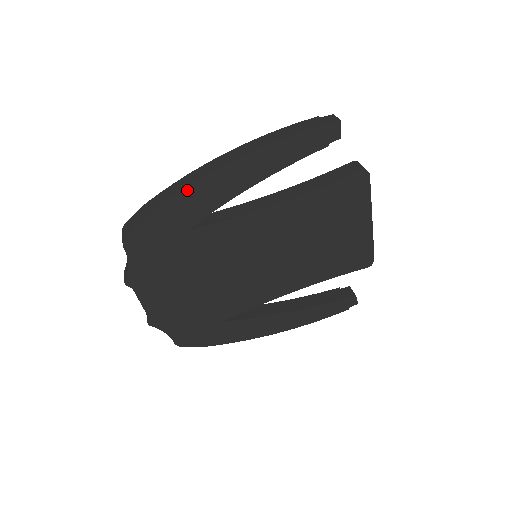
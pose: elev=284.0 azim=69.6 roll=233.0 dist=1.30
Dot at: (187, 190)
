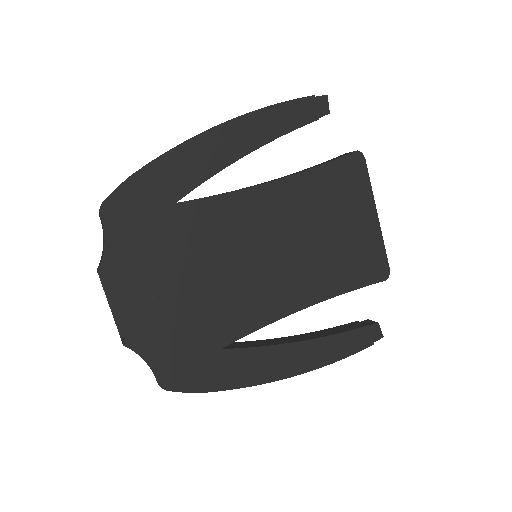
Dot at: (177, 150)
